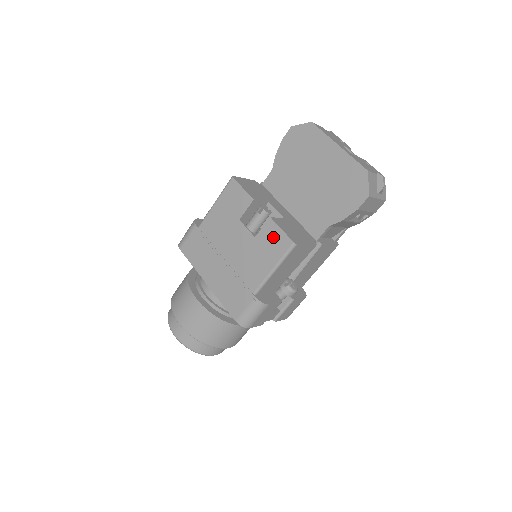
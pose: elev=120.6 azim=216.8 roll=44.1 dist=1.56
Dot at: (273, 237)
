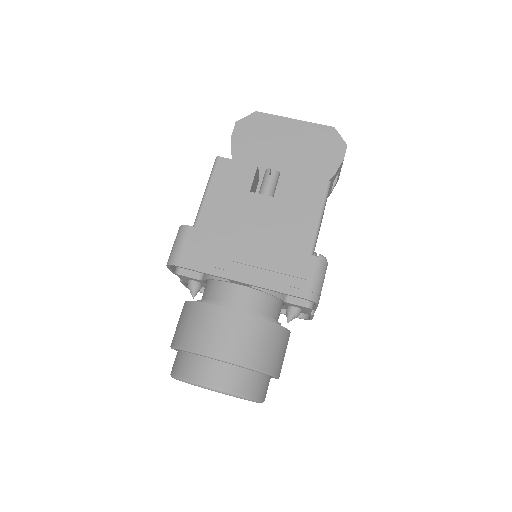
Dot at: (302, 187)
